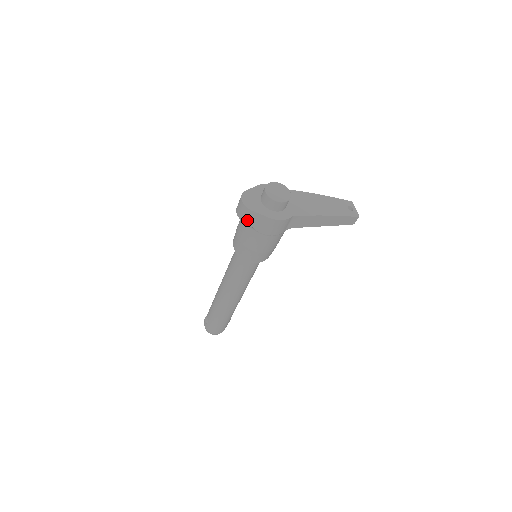
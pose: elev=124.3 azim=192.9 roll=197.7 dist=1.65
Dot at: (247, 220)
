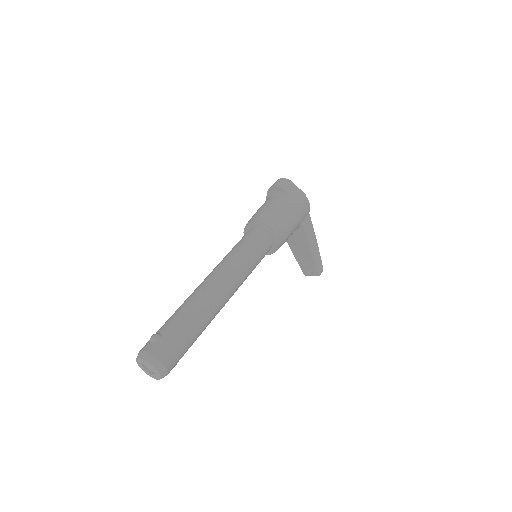
Dot at: (287, 189)
